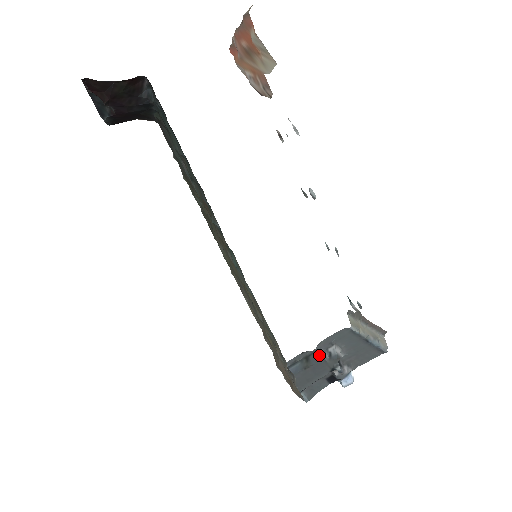
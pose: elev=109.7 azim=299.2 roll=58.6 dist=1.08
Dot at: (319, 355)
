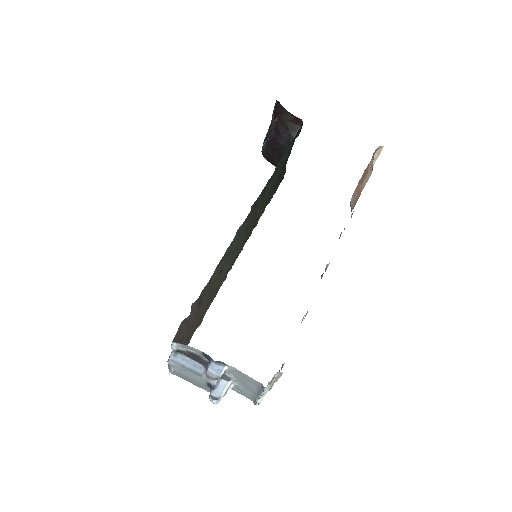
Dot at: occluded
